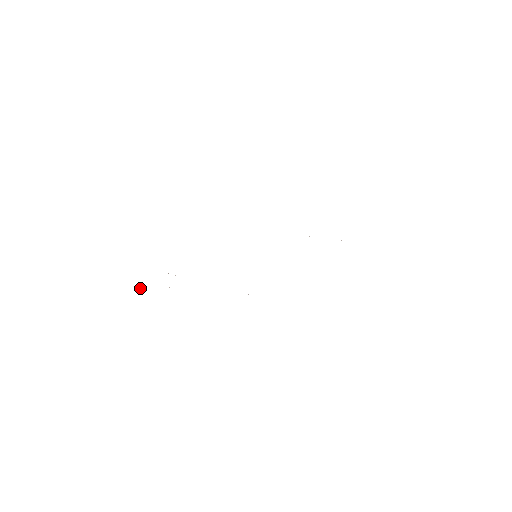
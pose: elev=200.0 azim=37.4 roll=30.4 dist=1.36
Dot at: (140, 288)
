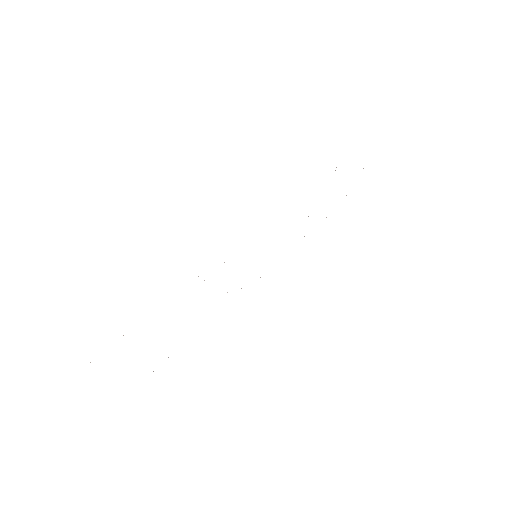
Dot at: occluded
